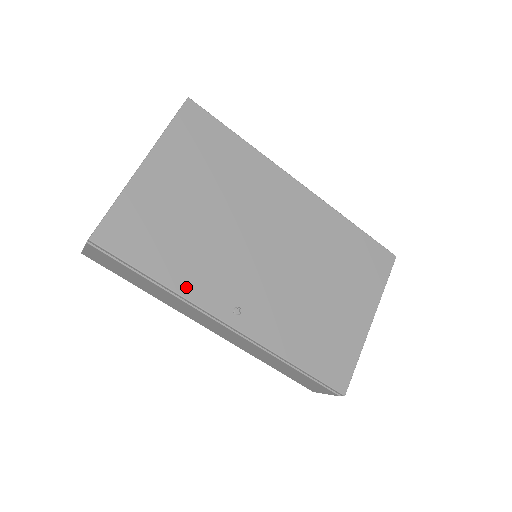
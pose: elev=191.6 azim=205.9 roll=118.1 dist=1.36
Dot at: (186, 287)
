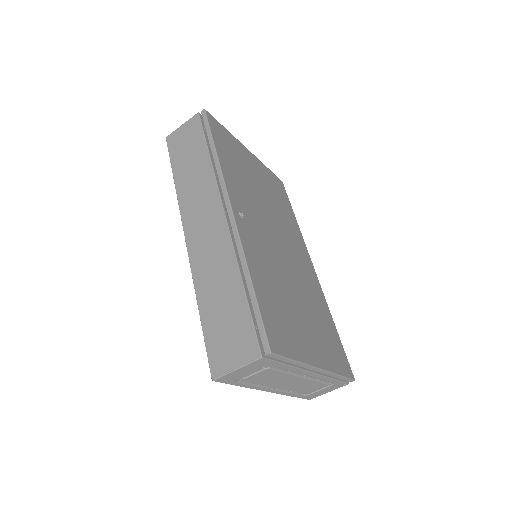
Dot at: (226, 172)
